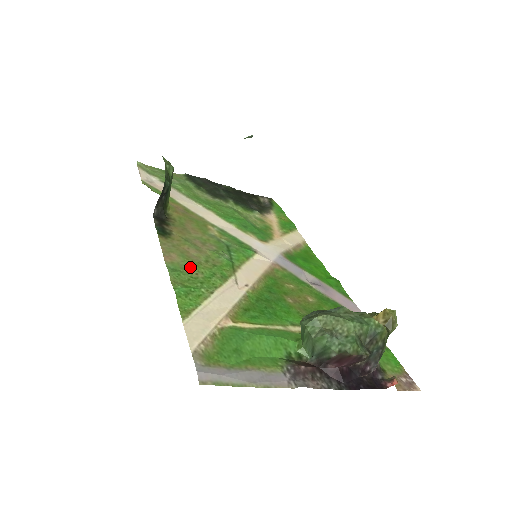
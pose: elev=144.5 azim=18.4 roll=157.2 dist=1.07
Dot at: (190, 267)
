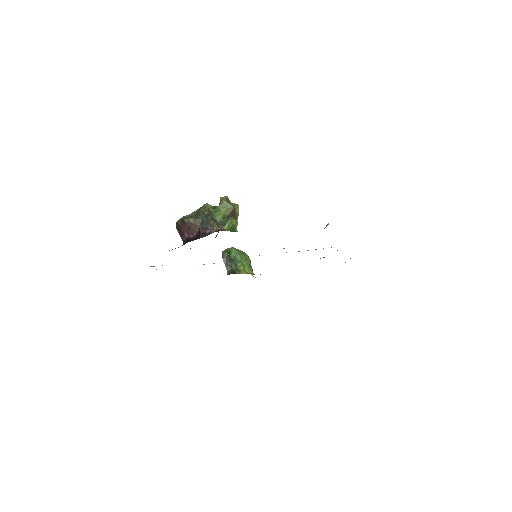
Dot at: occluded
